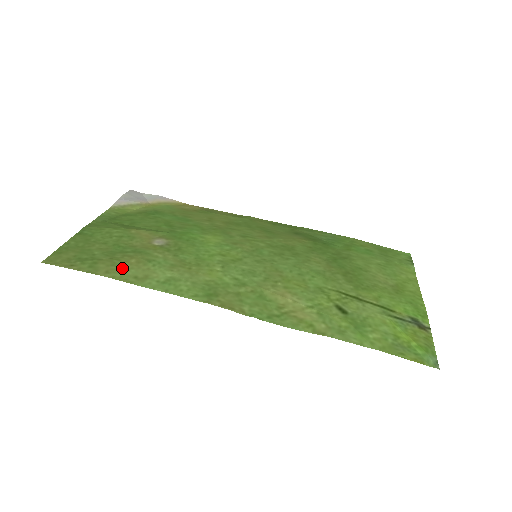
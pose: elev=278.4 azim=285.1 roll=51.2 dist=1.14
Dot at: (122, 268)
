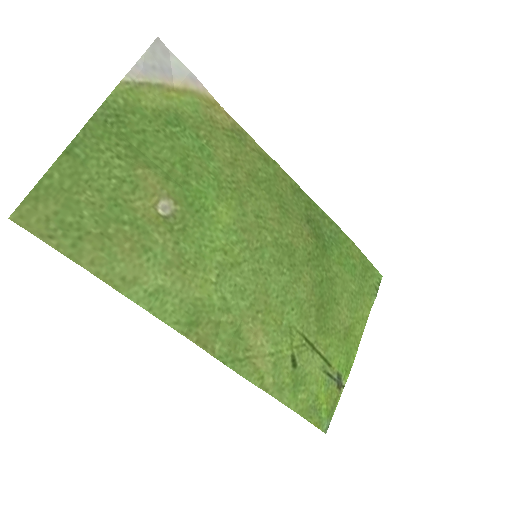
Dot at: (111, 258)
